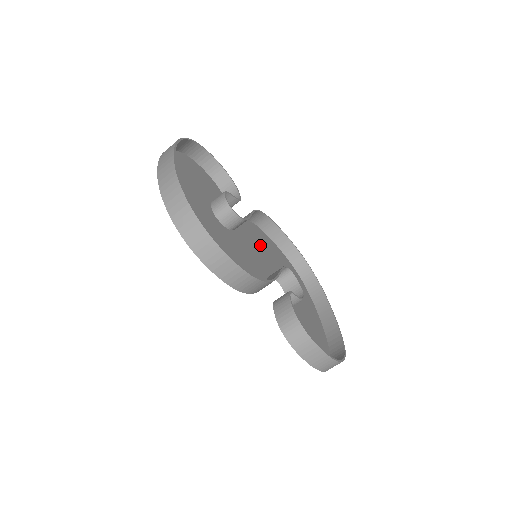
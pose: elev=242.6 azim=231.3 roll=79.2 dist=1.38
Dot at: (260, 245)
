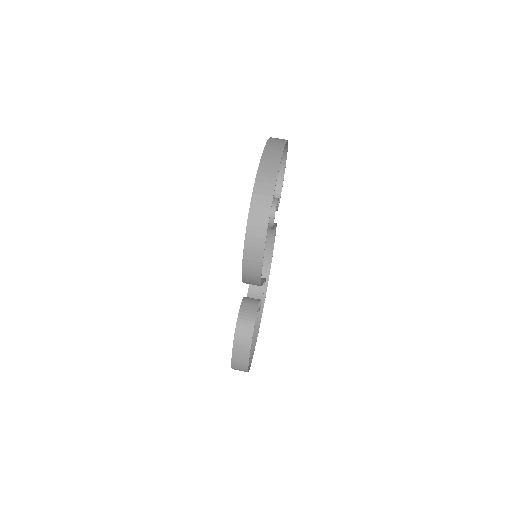
Dot at: occluded
